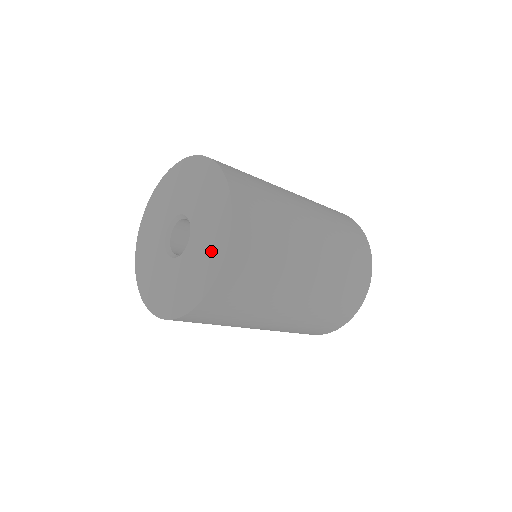
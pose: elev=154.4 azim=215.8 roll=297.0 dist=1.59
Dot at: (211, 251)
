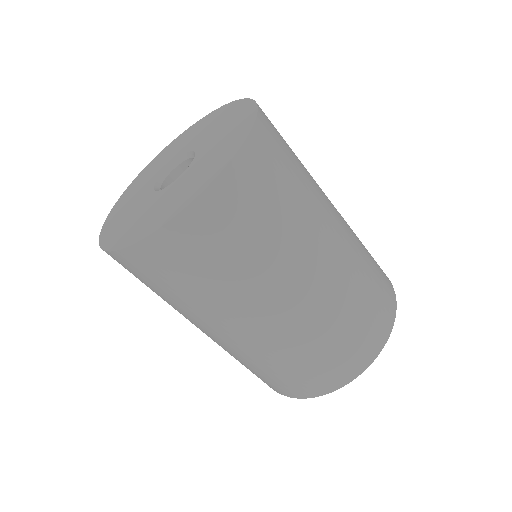
Dot at: (232, 135)
